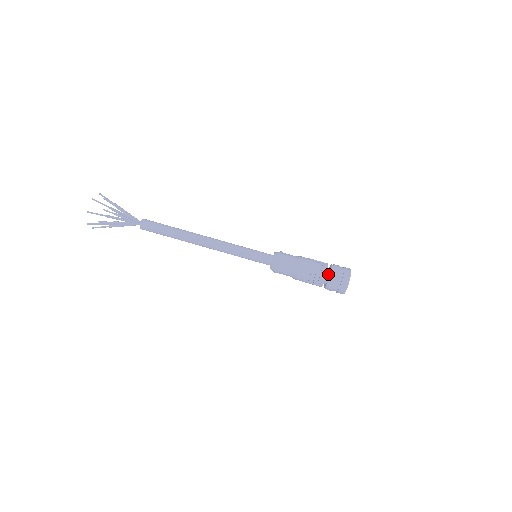
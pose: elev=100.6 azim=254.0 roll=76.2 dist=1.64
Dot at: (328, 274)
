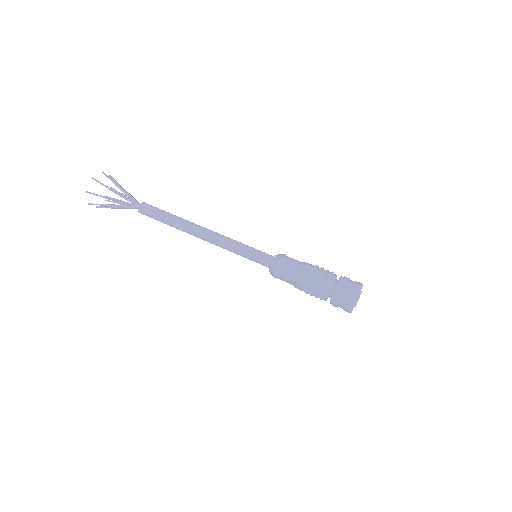
Dot at: (336, 282)
